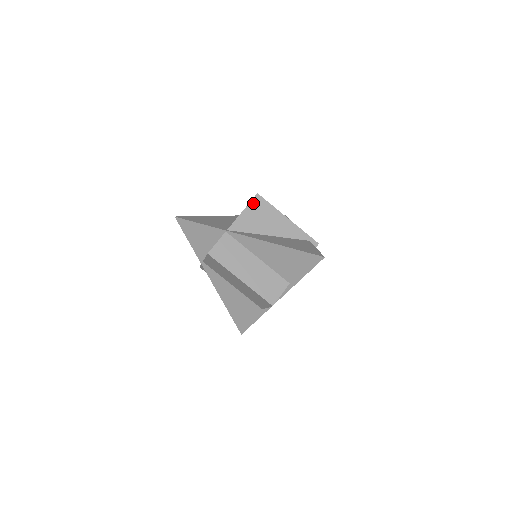
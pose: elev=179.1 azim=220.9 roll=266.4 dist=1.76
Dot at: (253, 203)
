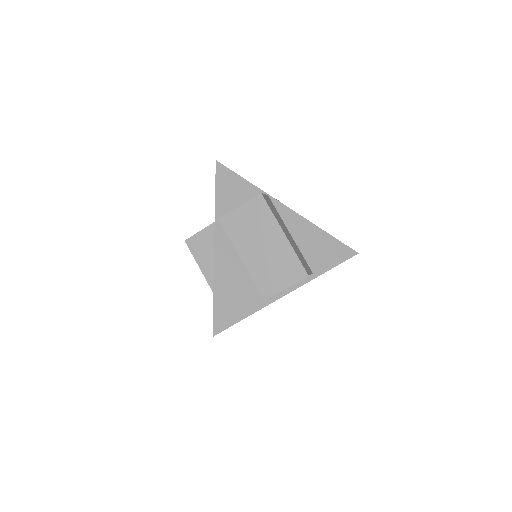
Dot at: occluded
